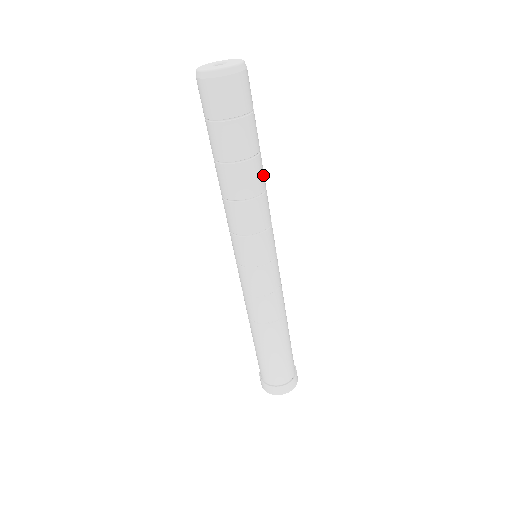
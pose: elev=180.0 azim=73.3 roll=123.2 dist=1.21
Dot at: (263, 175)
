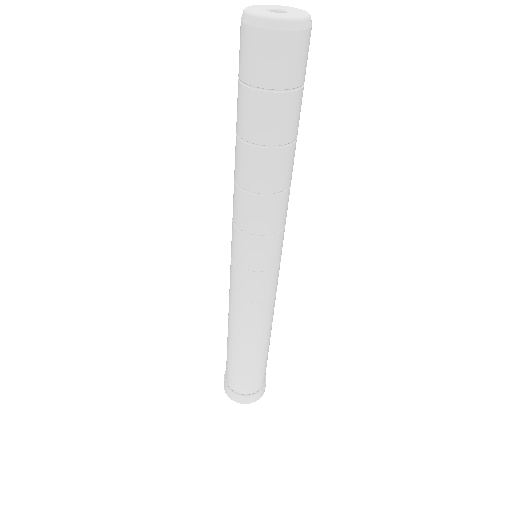
Dot at: occluded
